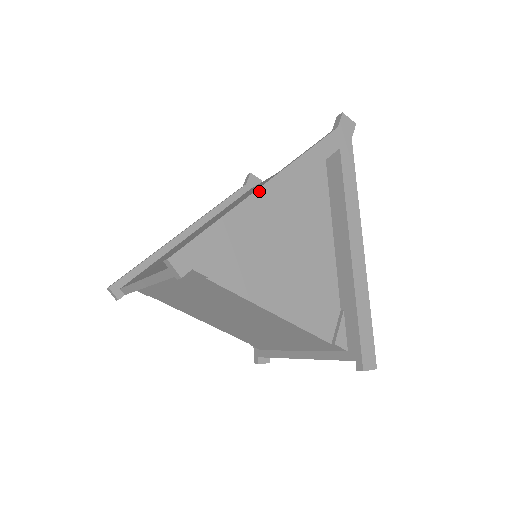
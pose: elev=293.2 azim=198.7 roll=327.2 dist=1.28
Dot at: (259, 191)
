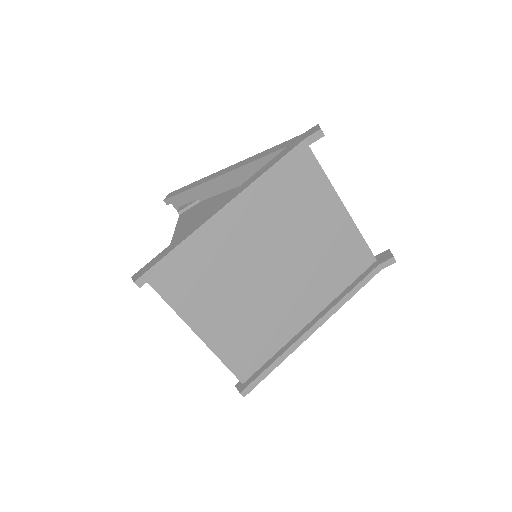
Dot at: (308, 337)
